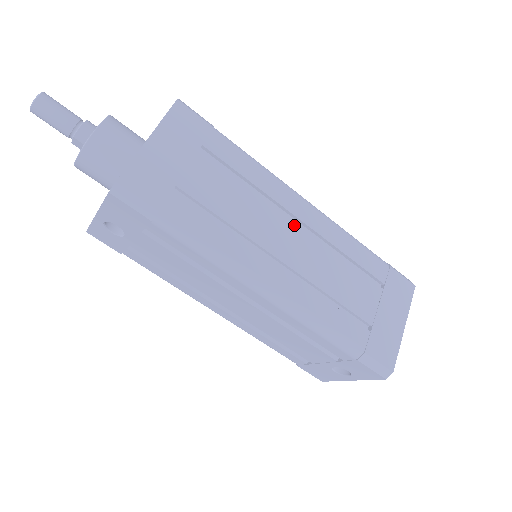
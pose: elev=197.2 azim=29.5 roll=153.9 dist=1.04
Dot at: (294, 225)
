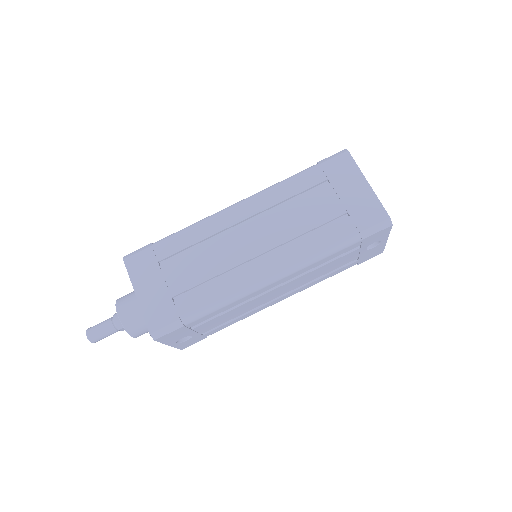
Dot at: (243, 228)
